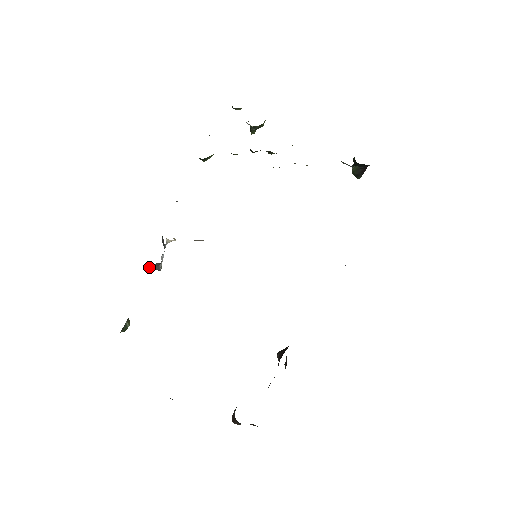
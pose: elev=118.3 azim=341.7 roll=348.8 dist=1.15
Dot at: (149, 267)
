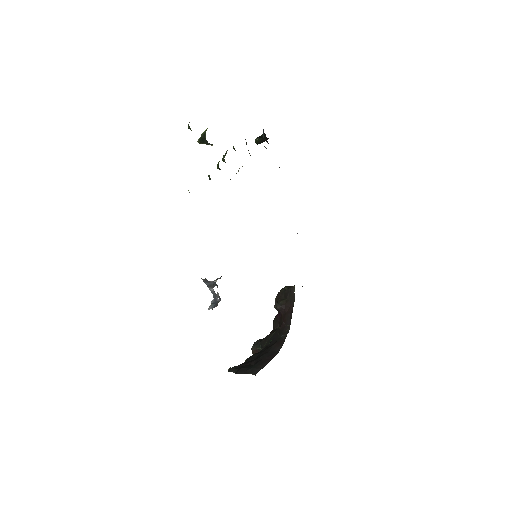
Dot at: (213, 307)
